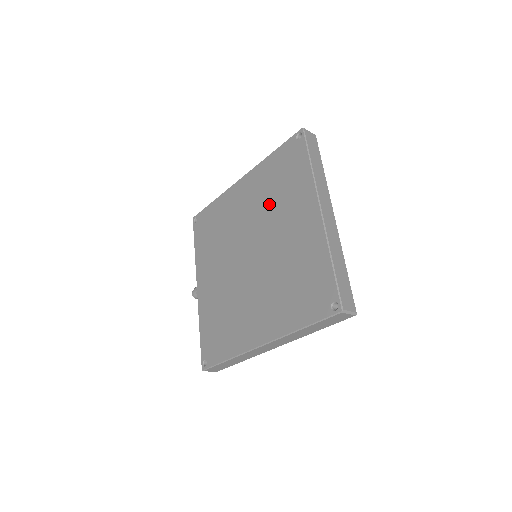
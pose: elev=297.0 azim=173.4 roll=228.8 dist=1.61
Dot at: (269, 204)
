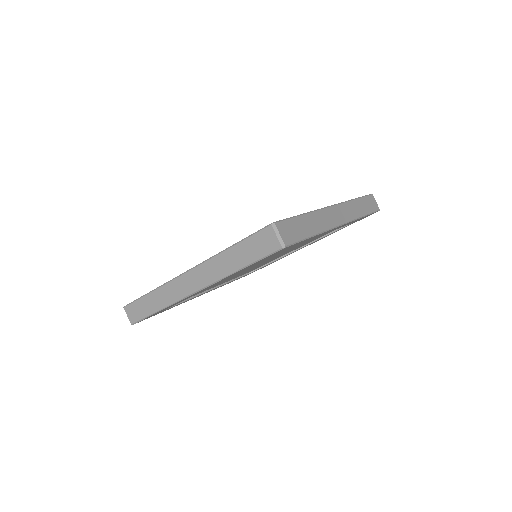
Dot at: occluded
